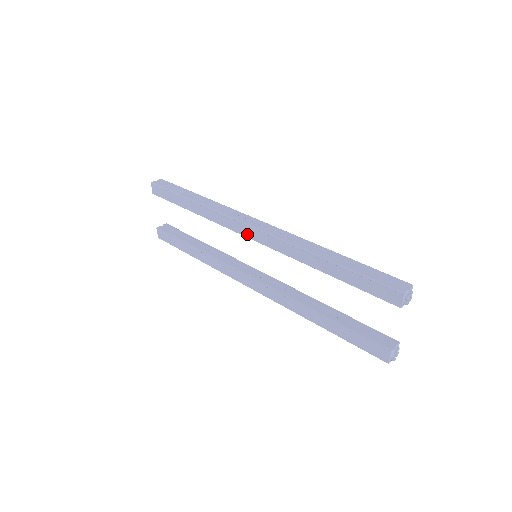
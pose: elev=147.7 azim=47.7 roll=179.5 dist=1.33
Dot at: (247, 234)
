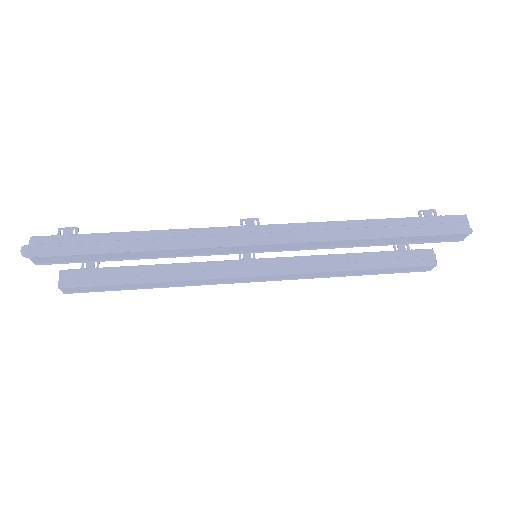
Dot at: (252, 251)
